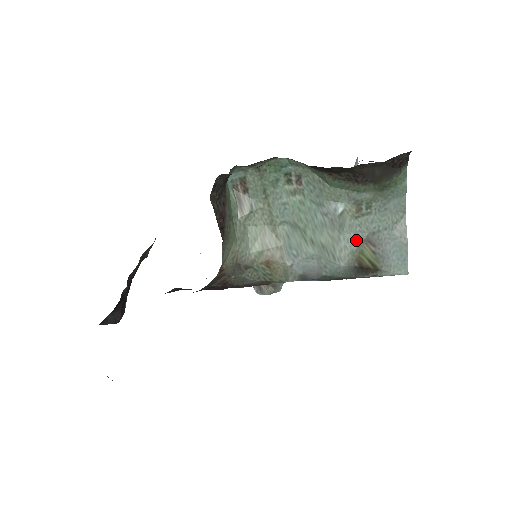
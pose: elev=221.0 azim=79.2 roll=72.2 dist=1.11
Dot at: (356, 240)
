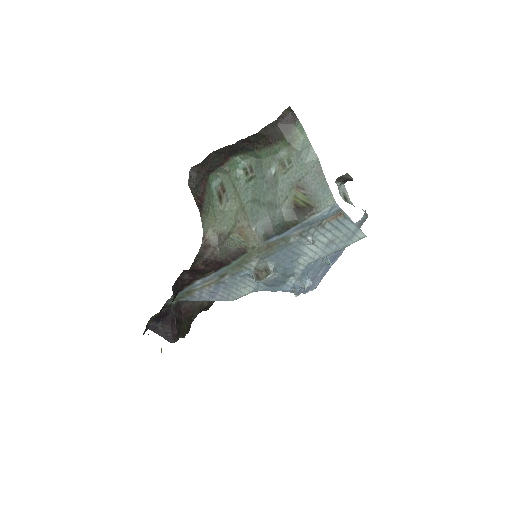
Dot at: (288, 189)
